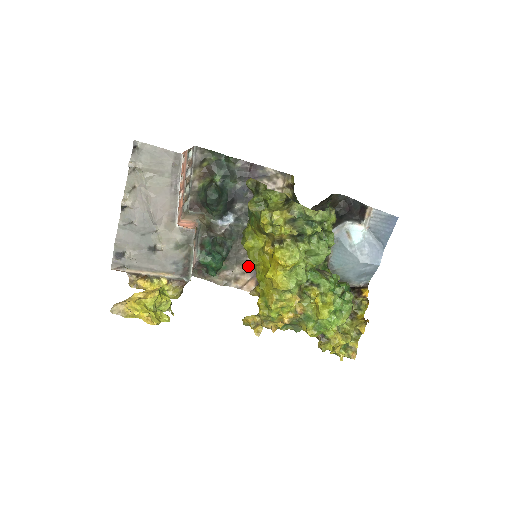
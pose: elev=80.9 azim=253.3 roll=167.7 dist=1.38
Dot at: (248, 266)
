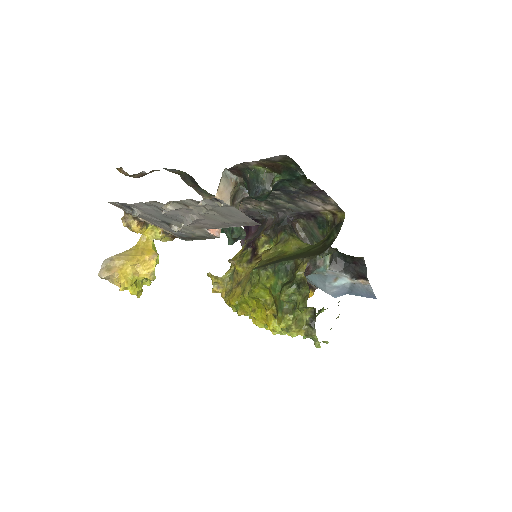
Dot at: (243, 207)
